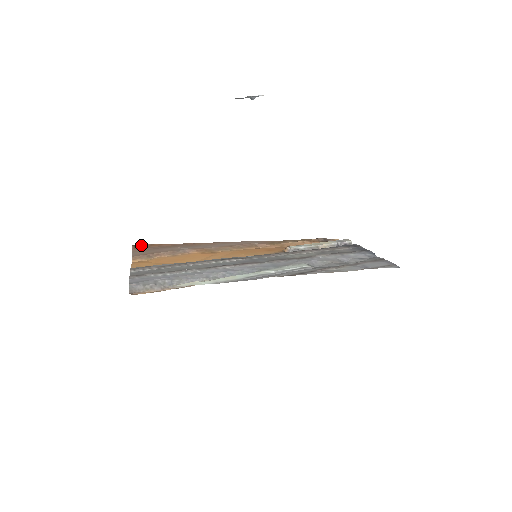
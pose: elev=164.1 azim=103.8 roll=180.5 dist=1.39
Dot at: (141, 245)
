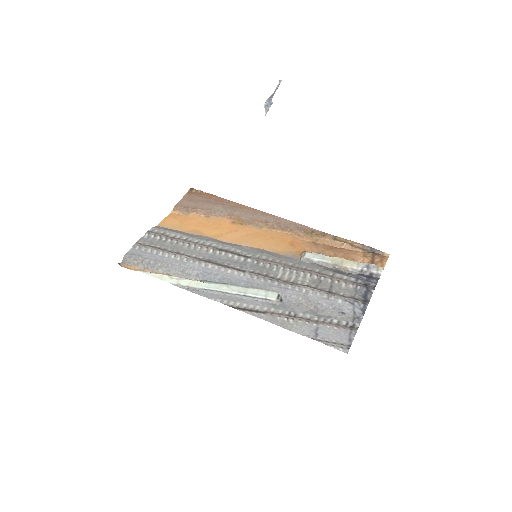
Dot at: (197, 190)
